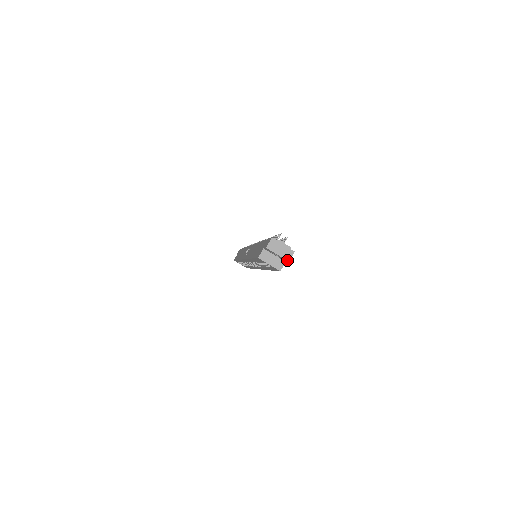
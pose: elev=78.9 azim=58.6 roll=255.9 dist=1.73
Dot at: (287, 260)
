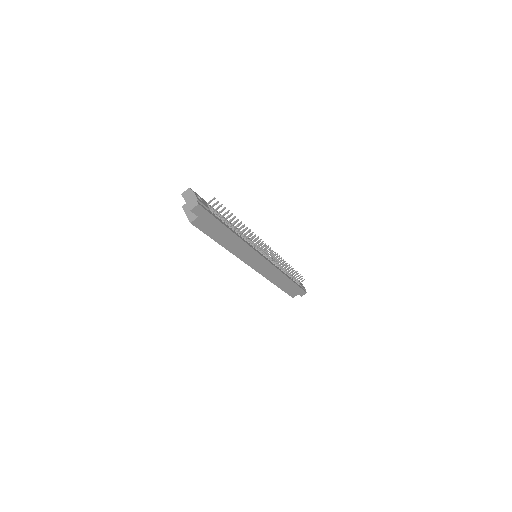
Dot at: (190, 209)
